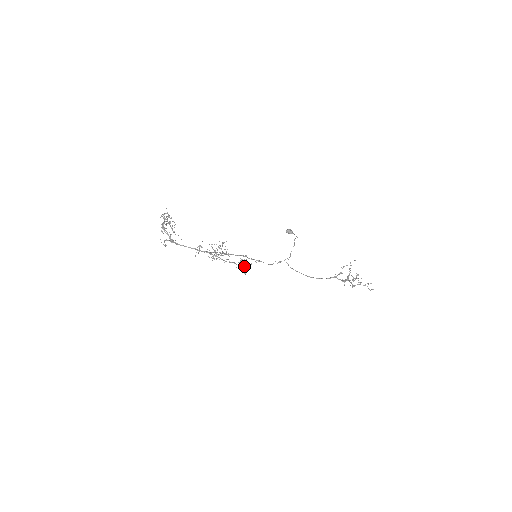
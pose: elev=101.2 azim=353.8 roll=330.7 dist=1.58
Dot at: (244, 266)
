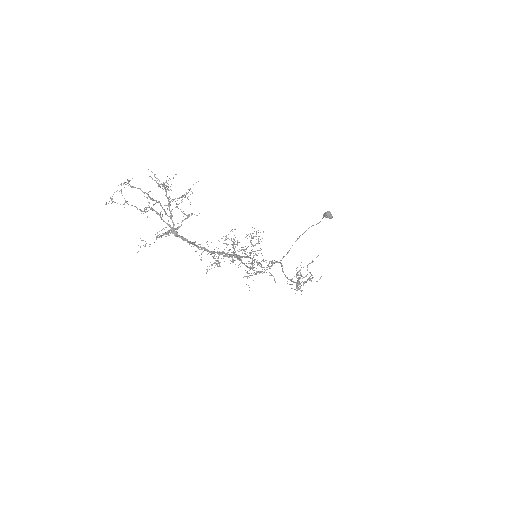
Dot at: (249, 273)
